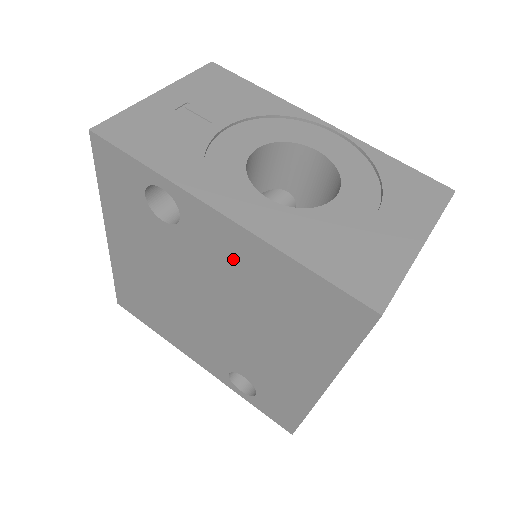
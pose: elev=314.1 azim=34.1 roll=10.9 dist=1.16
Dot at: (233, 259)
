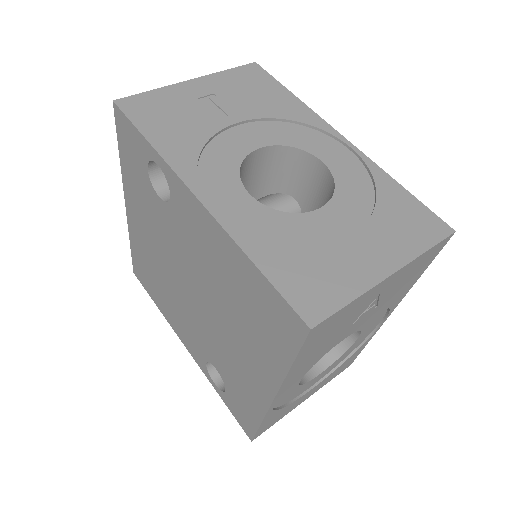
Dot at: (205, 245)
